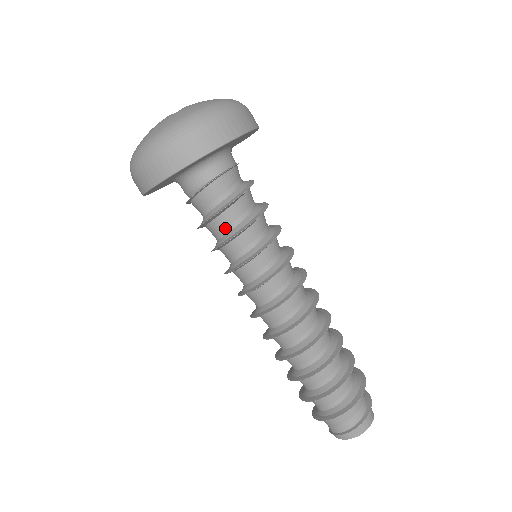
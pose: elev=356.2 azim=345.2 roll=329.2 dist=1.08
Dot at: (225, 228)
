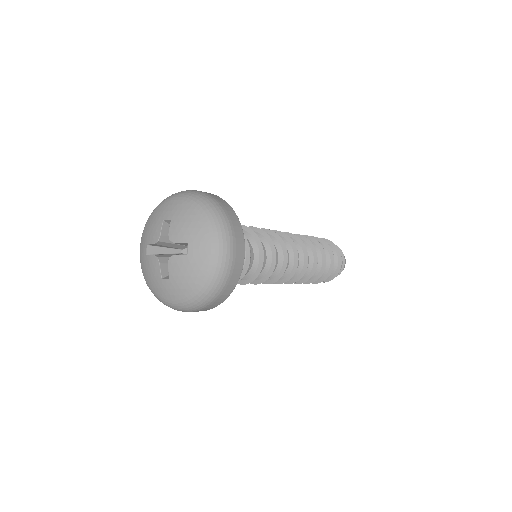
Dot at: (248, 268)
